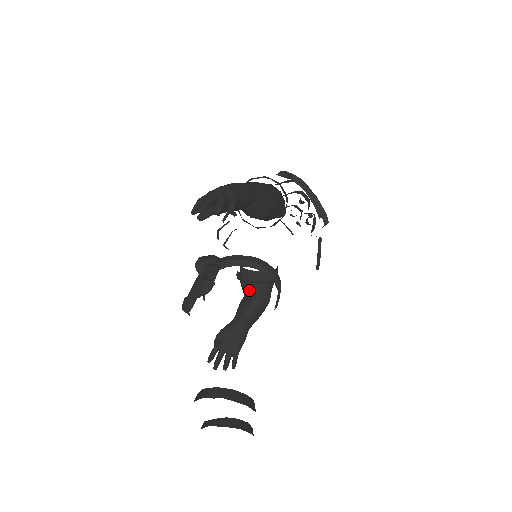
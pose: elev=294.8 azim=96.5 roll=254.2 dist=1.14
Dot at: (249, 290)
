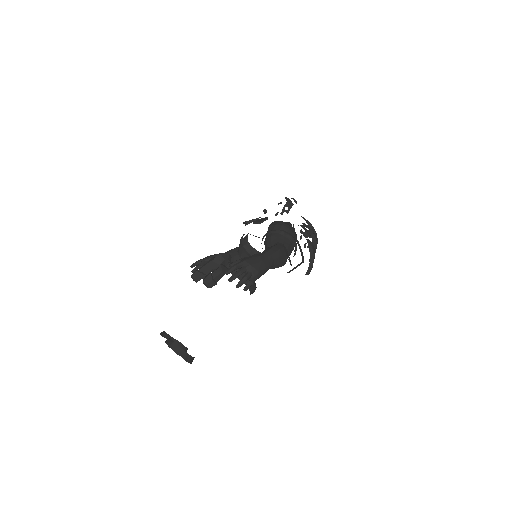
Dot at: (242, 253)
